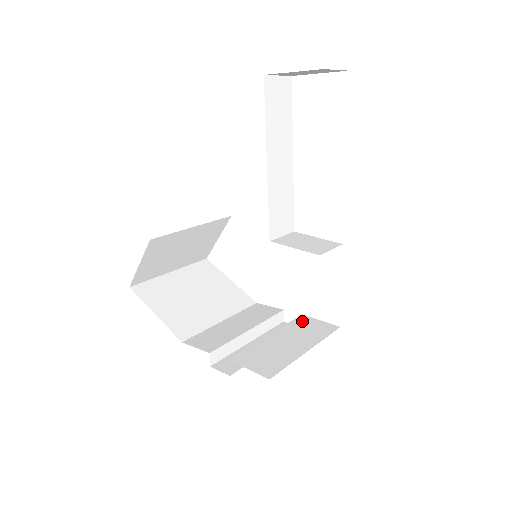
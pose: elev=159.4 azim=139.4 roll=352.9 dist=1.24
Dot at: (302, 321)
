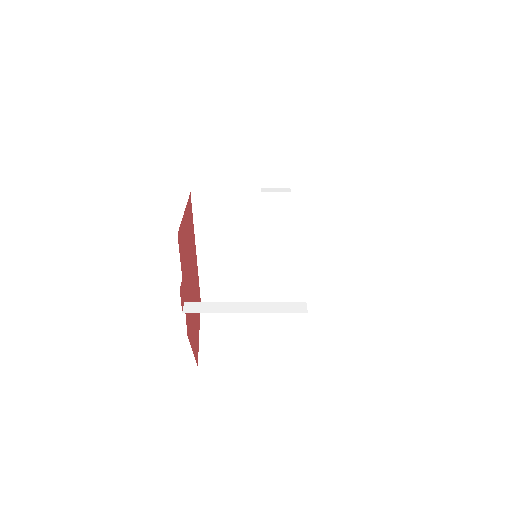
Dot at: occluded
